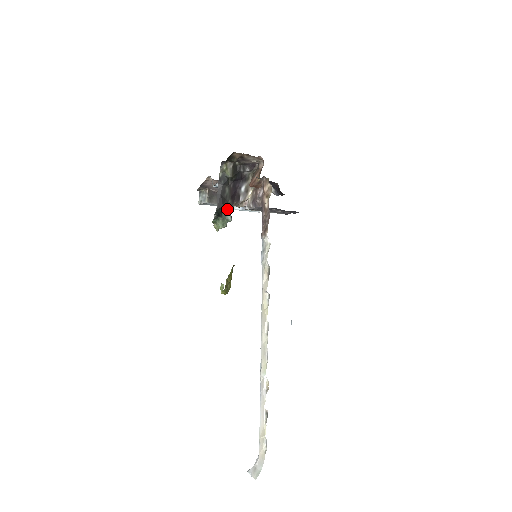
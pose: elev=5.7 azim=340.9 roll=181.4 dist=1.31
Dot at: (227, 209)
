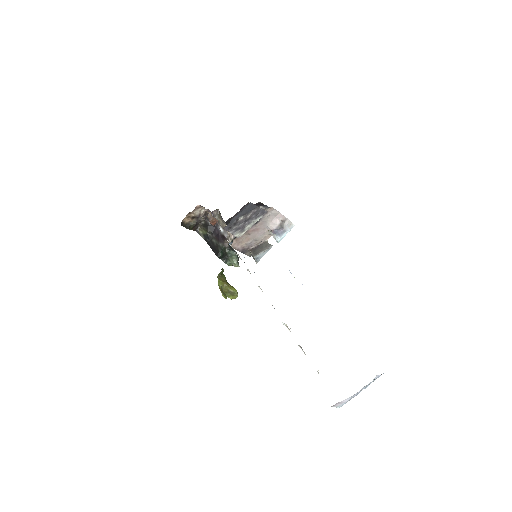
Dot at: (226, 250)
